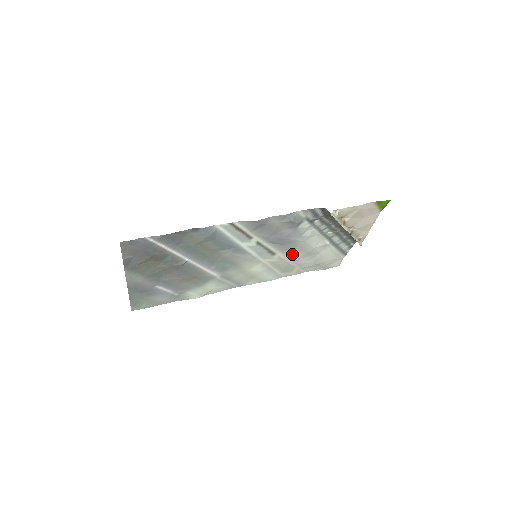
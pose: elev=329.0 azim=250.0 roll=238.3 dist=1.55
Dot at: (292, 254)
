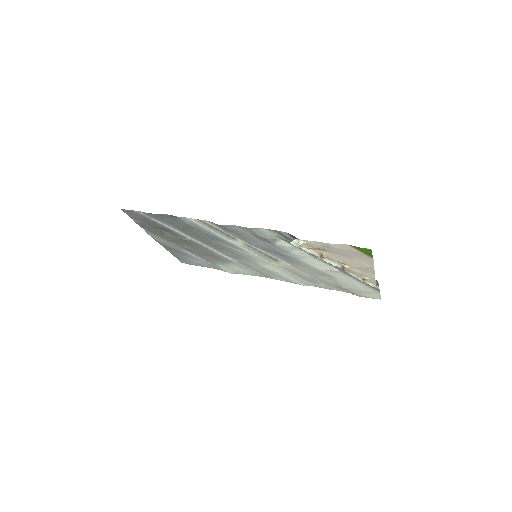
Dot at: (300, 267)
